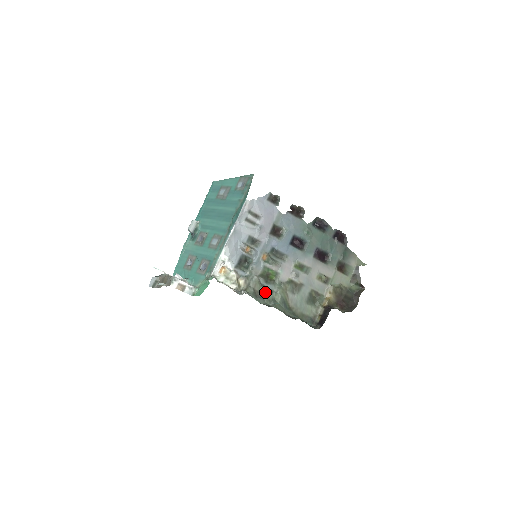
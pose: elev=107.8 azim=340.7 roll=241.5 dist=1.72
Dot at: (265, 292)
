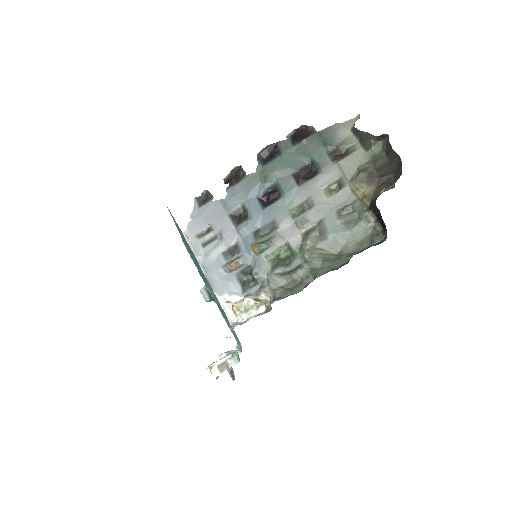
Dot at: (294, 276)
